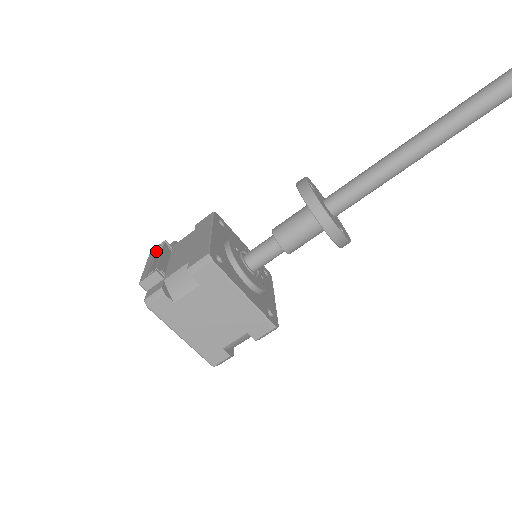
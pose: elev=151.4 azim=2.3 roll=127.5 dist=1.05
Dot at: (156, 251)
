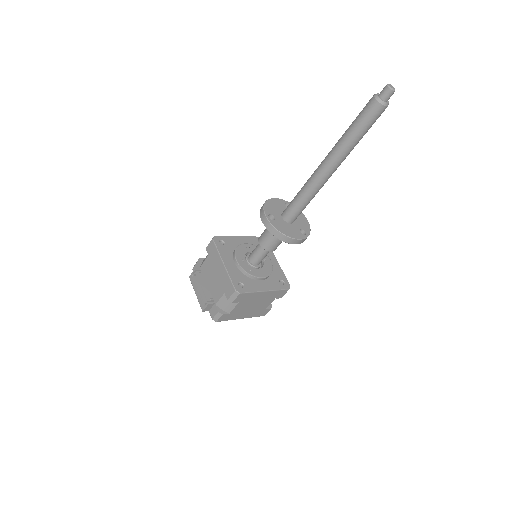
Dot at: (195, 280)
